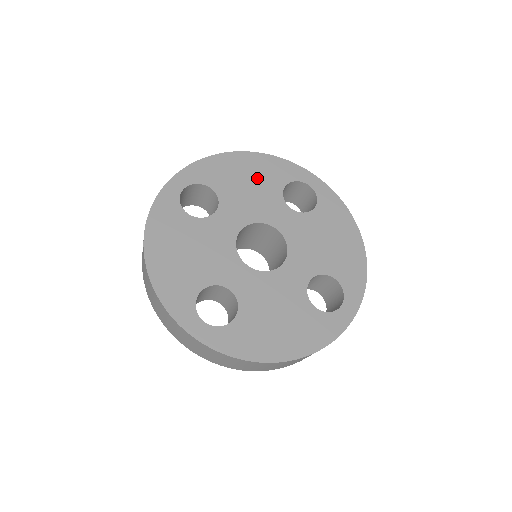
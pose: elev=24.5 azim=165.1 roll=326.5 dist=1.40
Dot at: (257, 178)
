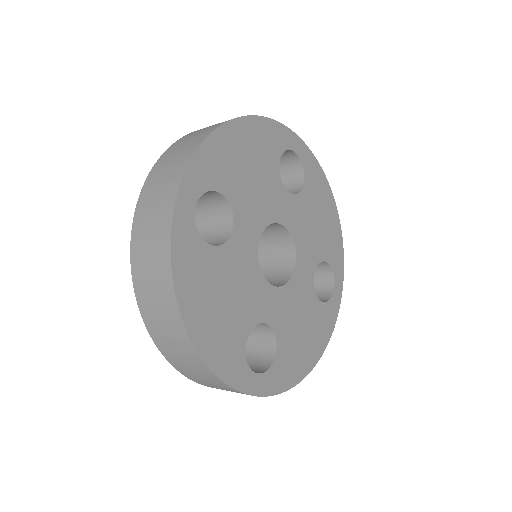
Dot at: (256, 159)
